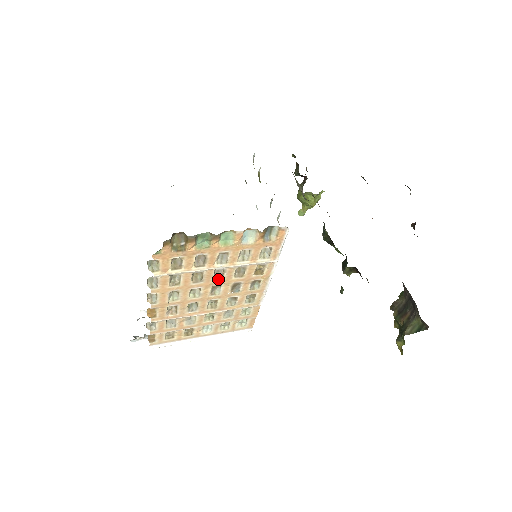
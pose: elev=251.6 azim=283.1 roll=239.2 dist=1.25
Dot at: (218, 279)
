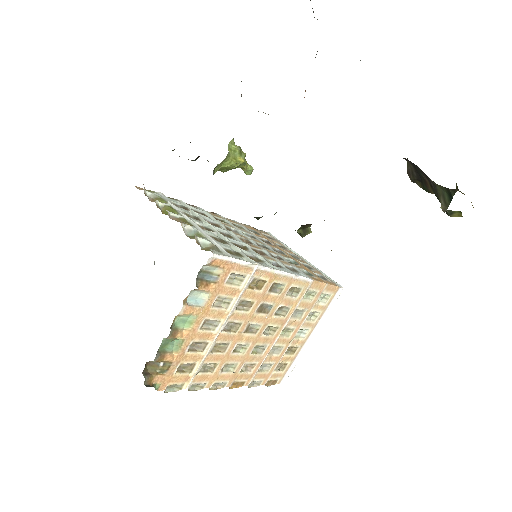
Dot at: (238, 327)
